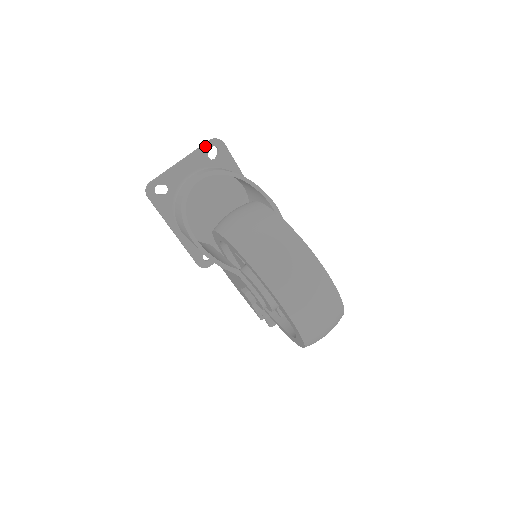
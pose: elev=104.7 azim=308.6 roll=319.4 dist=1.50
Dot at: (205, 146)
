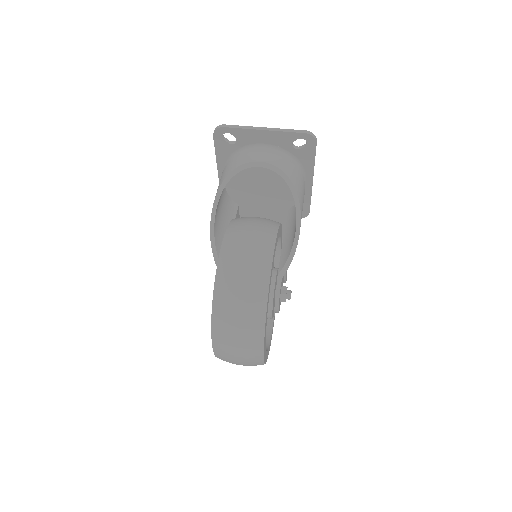
Dot at: (296, 134)
